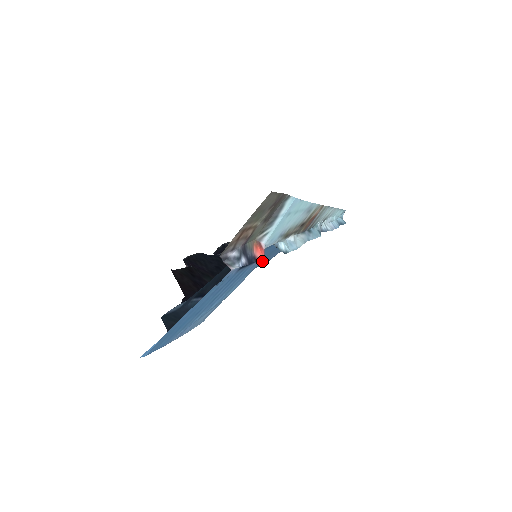
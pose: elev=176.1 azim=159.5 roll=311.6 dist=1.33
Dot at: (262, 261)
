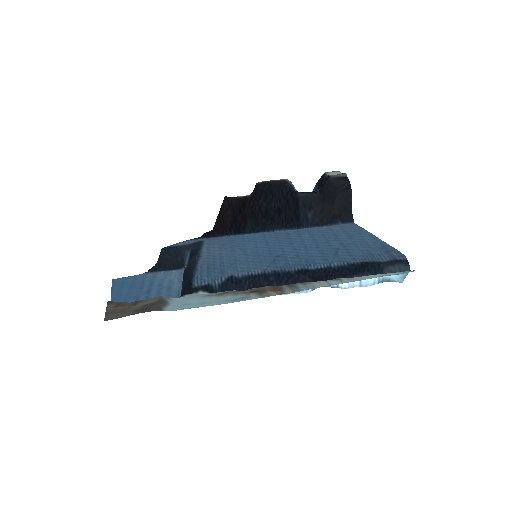
Dot at: (324, 231)
